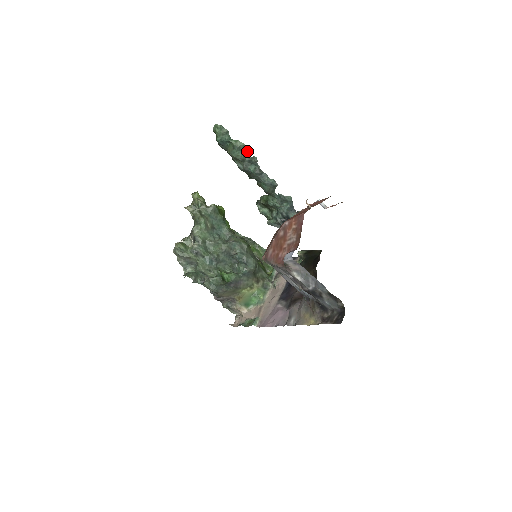
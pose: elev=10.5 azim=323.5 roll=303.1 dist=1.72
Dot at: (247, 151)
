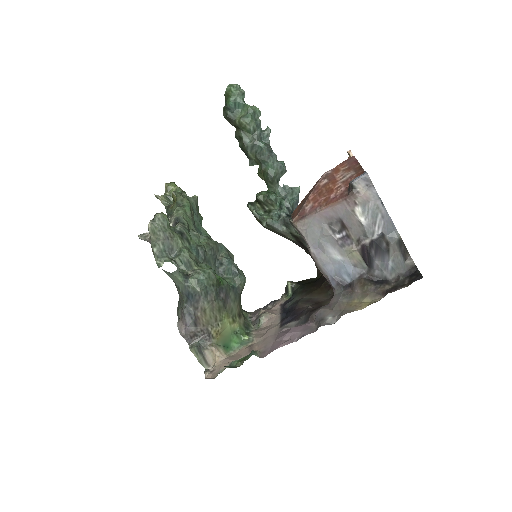
Dot at: (260, 121)
